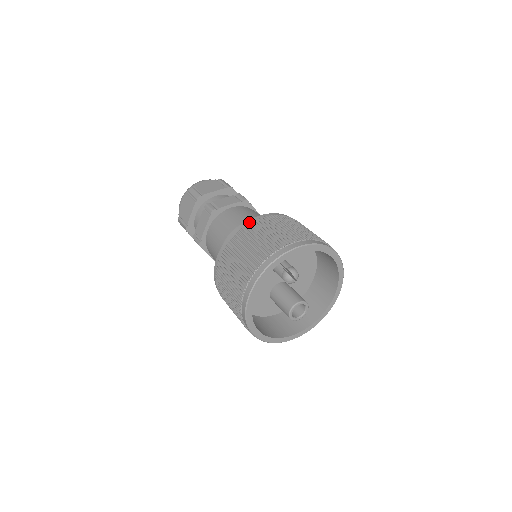
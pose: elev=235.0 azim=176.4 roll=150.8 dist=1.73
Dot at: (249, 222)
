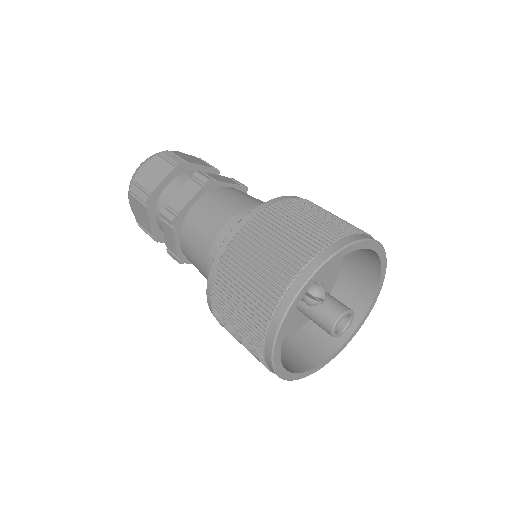
Dot at: (226, 245)
